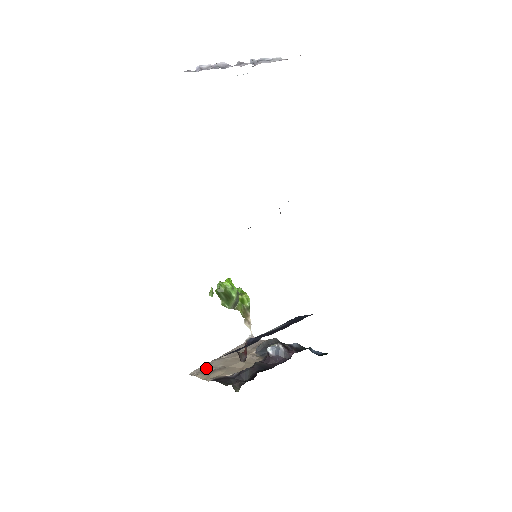
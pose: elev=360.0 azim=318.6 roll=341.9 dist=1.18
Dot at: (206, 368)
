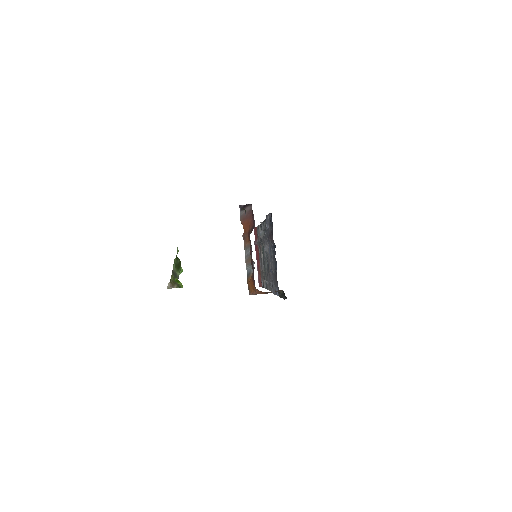
Dot at: occluded
